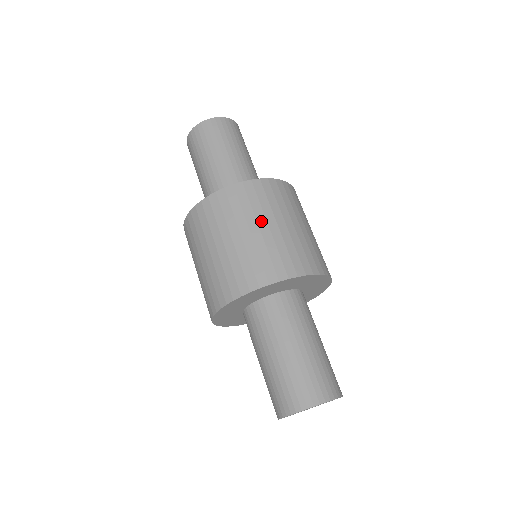
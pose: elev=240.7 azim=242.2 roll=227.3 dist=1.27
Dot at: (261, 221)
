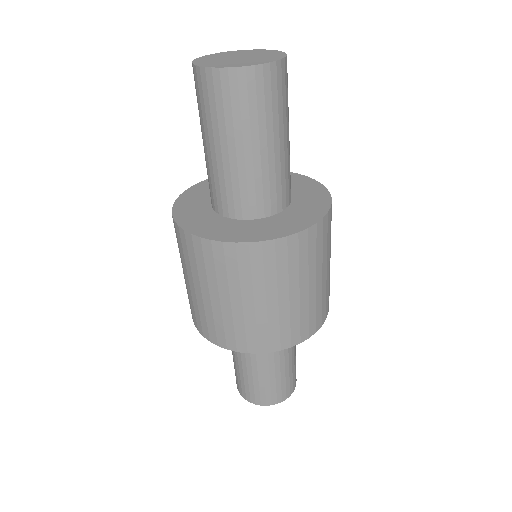
Dot at: (293, 287)
